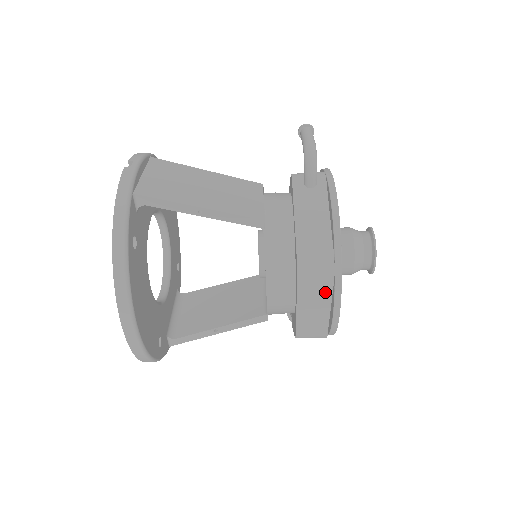
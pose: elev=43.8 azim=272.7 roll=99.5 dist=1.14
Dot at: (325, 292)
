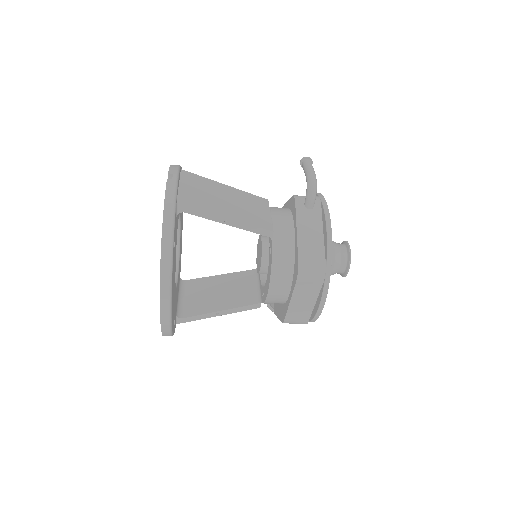
Dot at: (315, 290)
